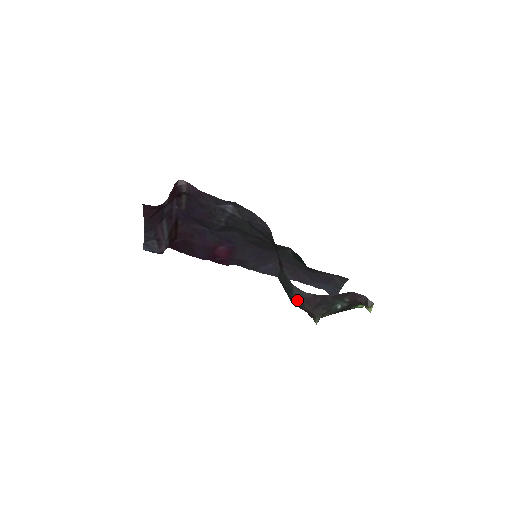
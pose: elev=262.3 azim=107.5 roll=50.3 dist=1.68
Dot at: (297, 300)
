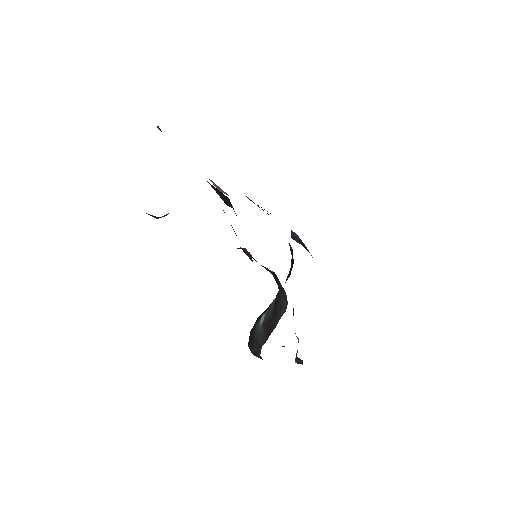
Dot at: (253, 354)
